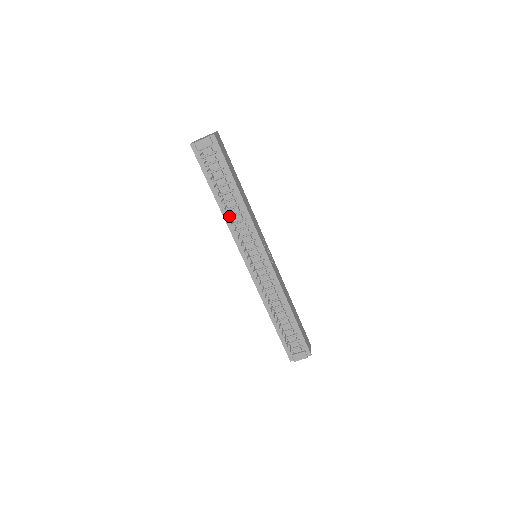
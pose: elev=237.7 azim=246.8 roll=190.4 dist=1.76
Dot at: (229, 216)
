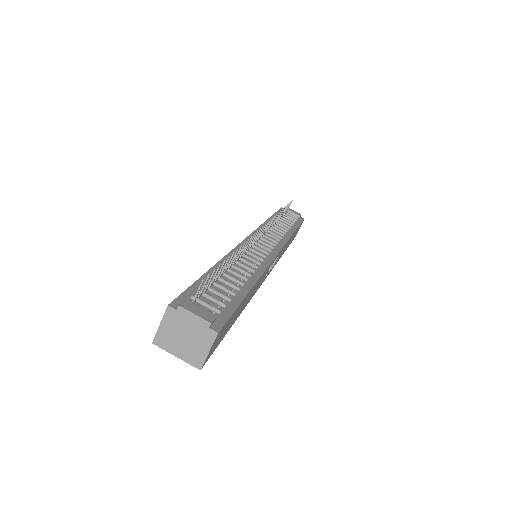
Dot at: occluded
